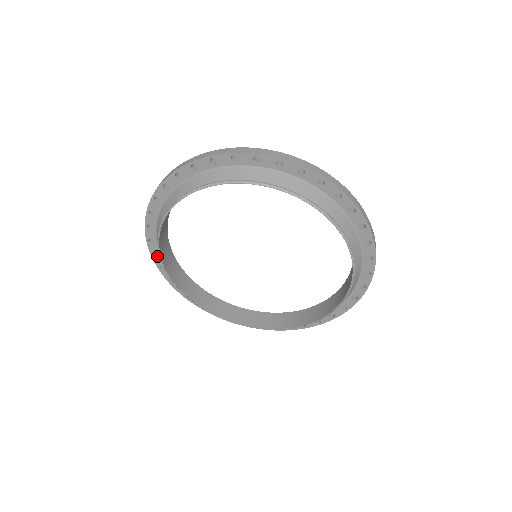
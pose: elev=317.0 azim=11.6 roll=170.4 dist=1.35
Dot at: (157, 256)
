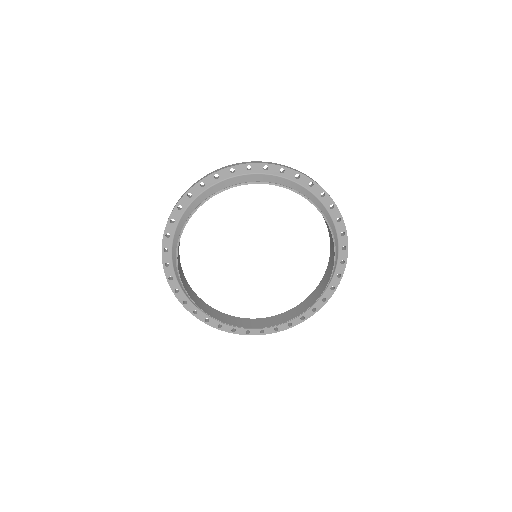
Dot at: (187, 303)
